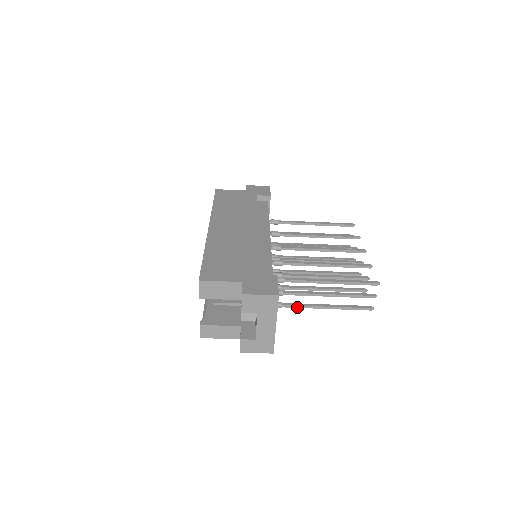
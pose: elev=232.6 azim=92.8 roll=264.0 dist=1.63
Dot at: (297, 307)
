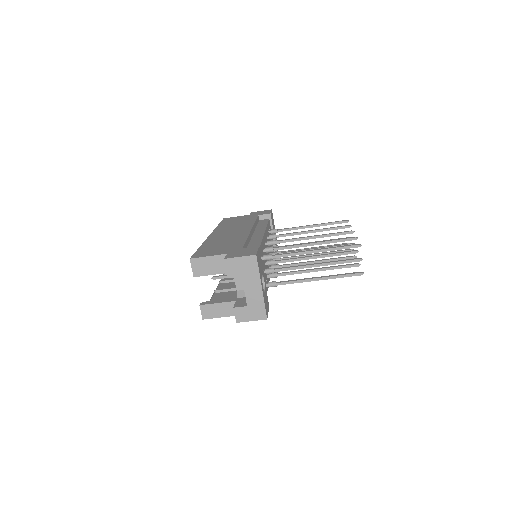
Dot at: (290, 283)
